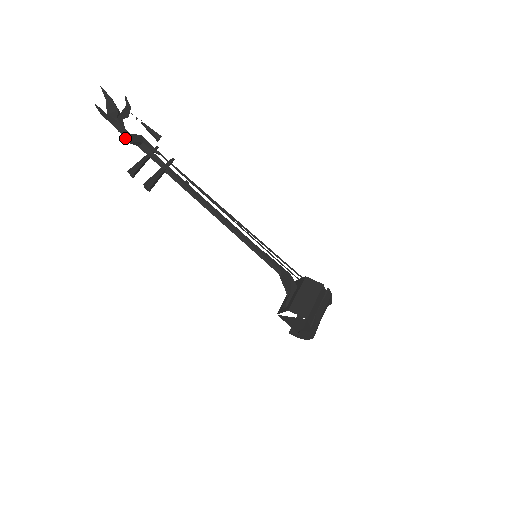
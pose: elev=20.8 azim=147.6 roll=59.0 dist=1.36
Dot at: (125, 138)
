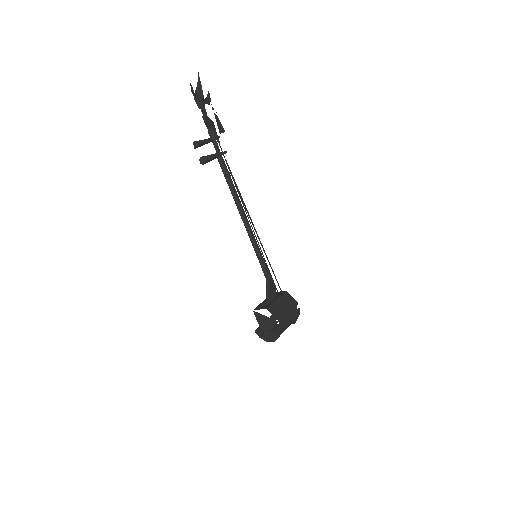
Dot at: (204, 117)
